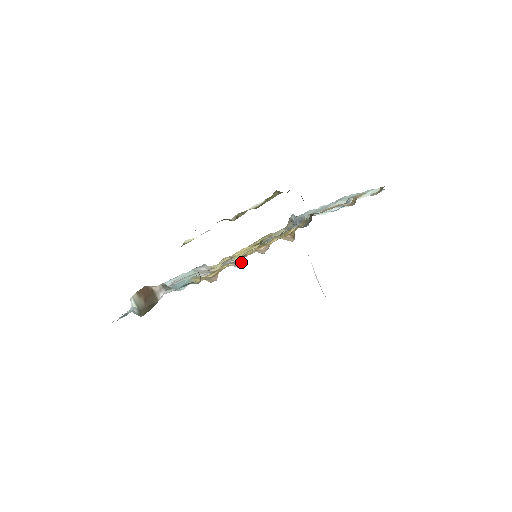
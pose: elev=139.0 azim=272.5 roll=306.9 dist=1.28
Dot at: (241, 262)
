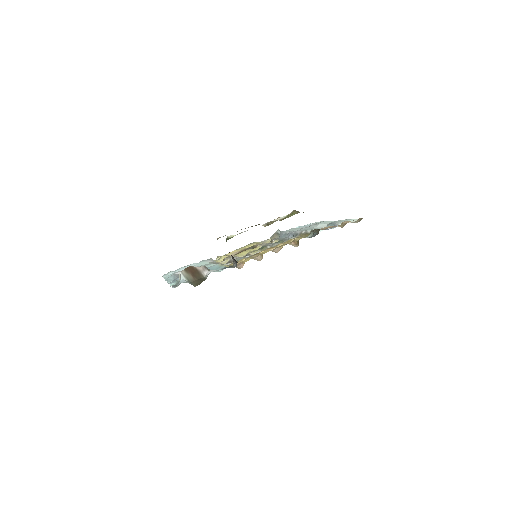
Dot at: (259, 257)
